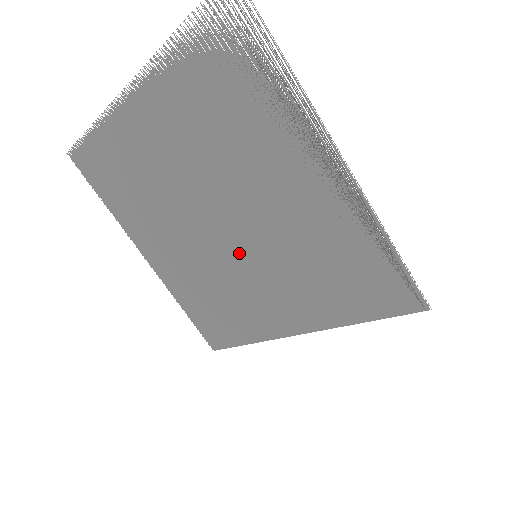
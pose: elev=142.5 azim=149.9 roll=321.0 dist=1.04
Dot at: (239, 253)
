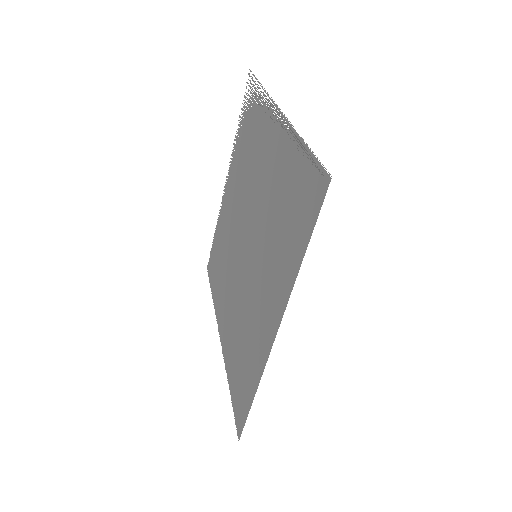
Dot at: (250, 264)
